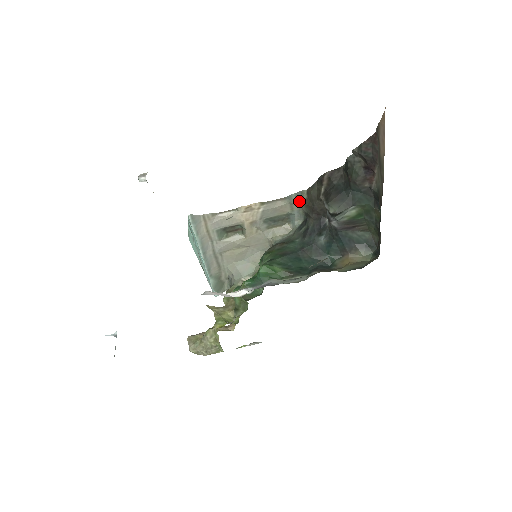
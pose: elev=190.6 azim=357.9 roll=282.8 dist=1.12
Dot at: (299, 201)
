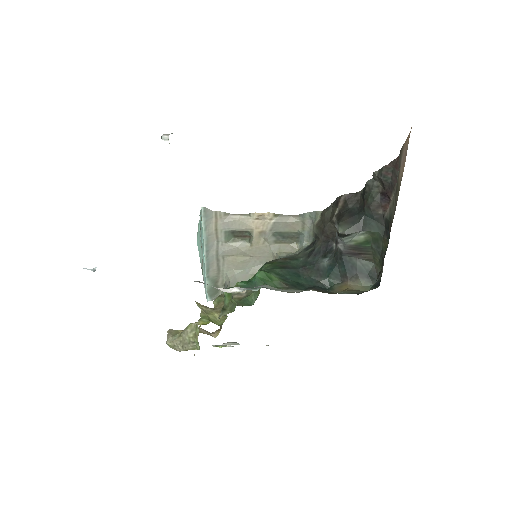
Dot at: (312, 222)
